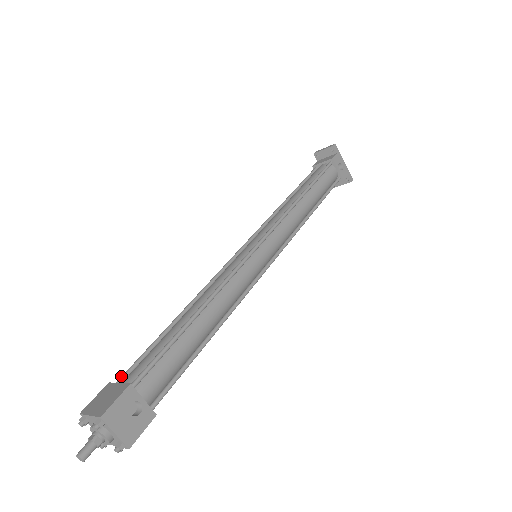
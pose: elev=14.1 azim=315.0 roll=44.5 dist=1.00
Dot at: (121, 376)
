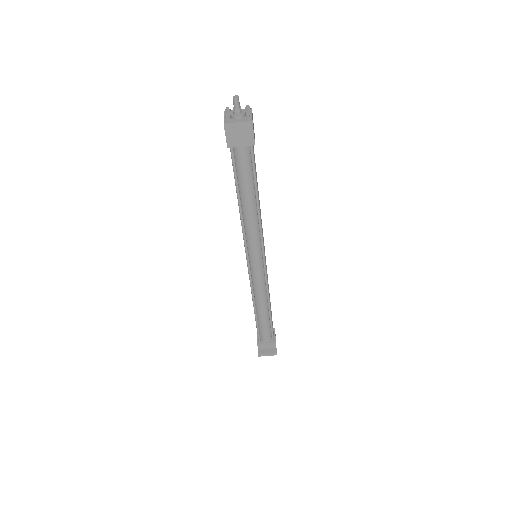
Dot at: occluded
